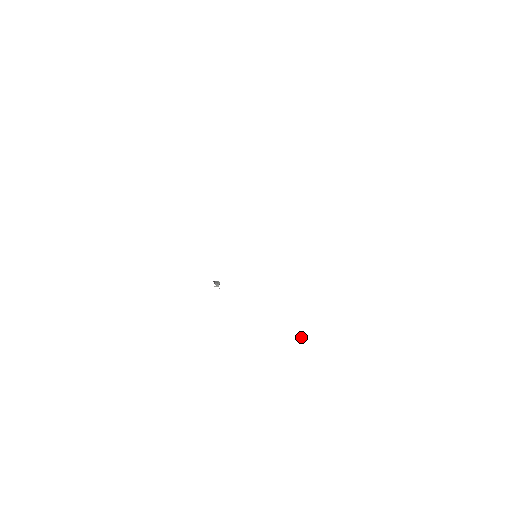
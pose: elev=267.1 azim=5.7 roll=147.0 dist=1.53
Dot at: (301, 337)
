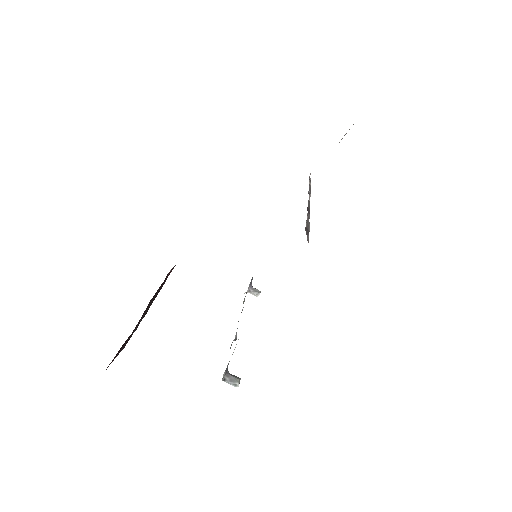
Dot at: (227, 378)
